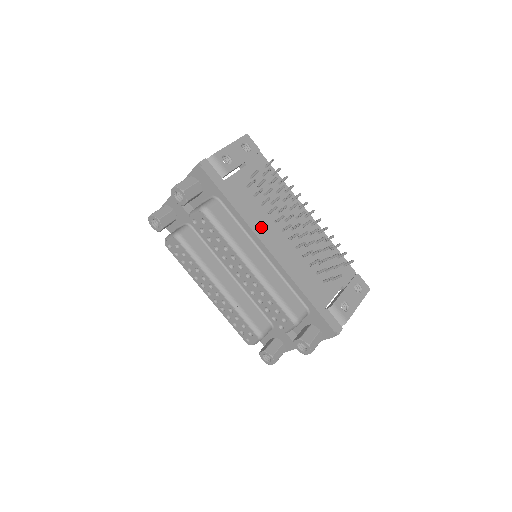
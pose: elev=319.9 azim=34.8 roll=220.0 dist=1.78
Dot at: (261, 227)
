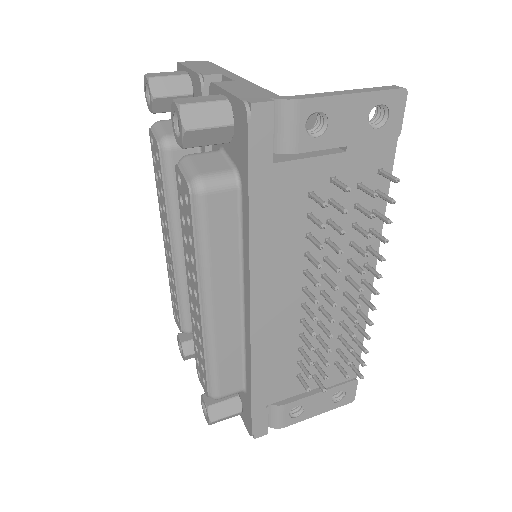
Dot at: (272, 271)
